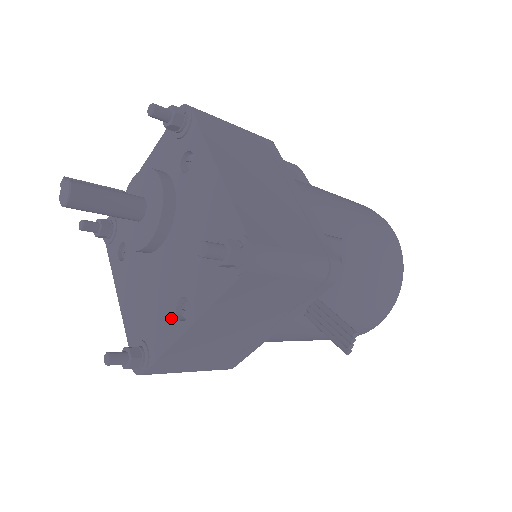
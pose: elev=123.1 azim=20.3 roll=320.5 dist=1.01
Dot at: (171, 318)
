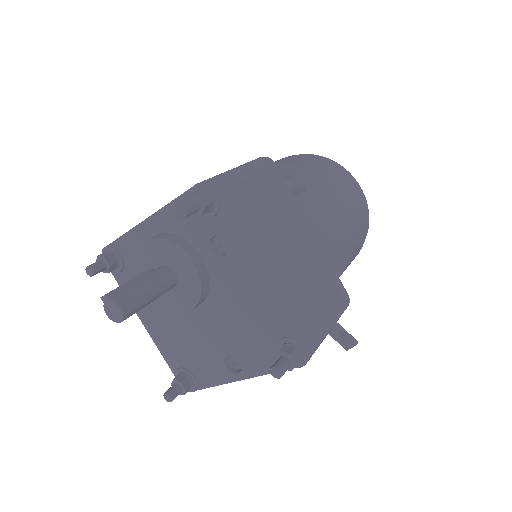
Dot at: (219, 366)
